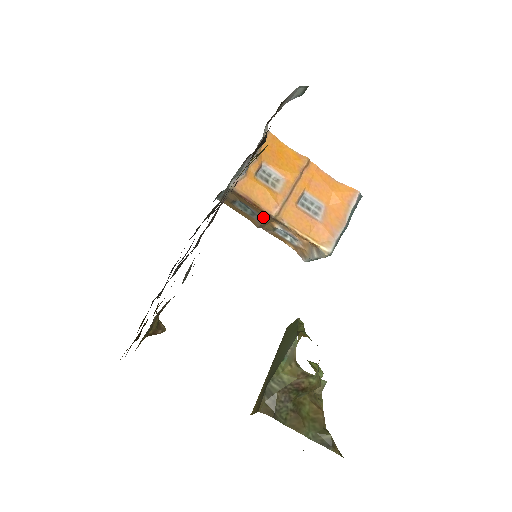
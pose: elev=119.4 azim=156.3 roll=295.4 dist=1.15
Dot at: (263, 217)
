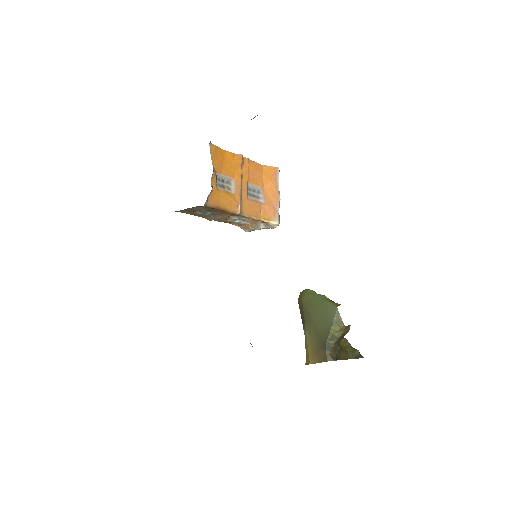
Dot at: (224, 215)
